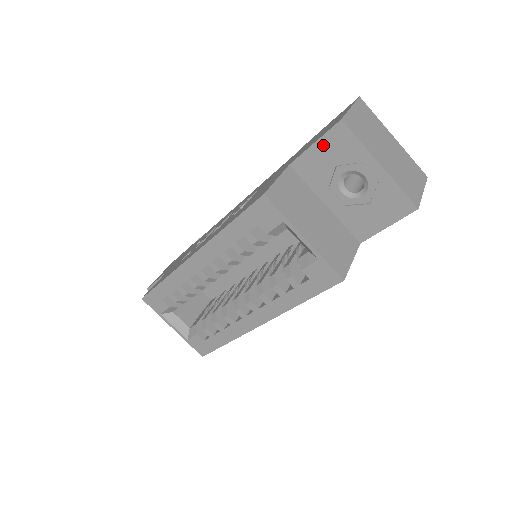
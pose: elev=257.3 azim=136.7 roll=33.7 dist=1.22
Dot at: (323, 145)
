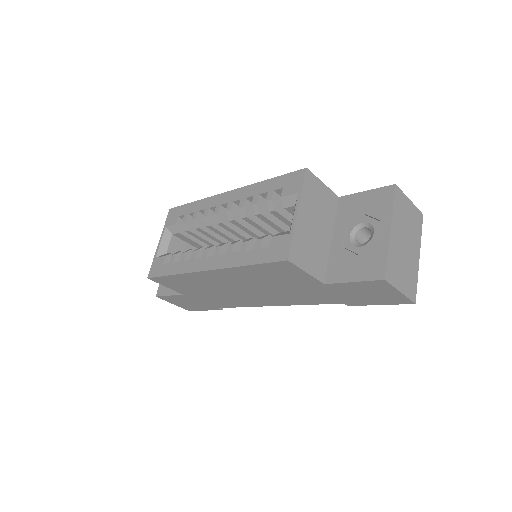
Dot at: (370, 195)
